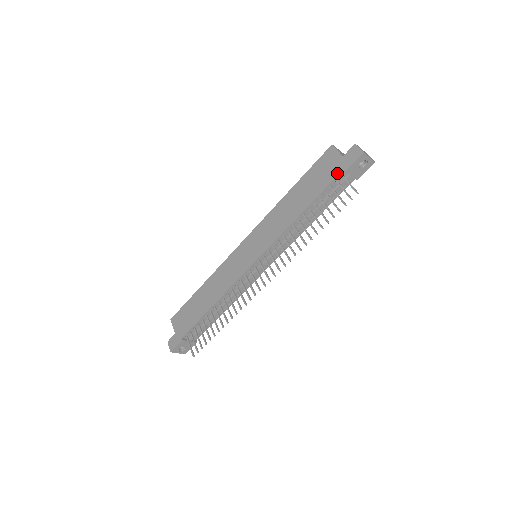
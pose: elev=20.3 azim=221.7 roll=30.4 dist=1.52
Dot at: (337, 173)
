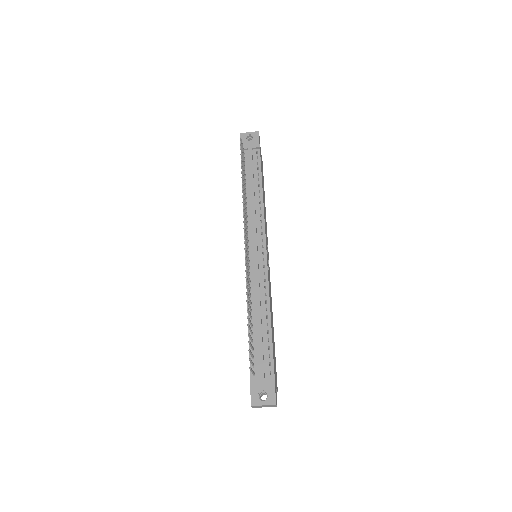
Dot at: occluded
